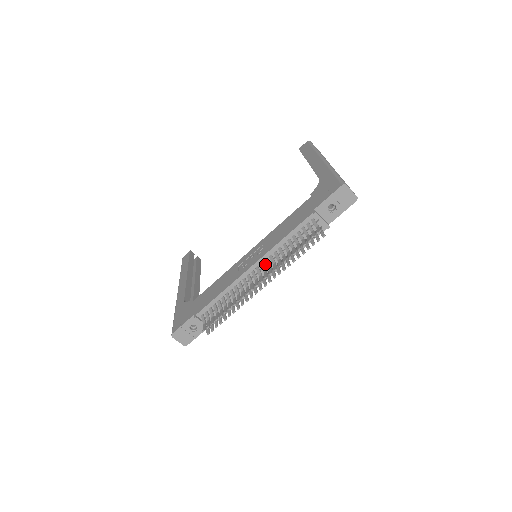
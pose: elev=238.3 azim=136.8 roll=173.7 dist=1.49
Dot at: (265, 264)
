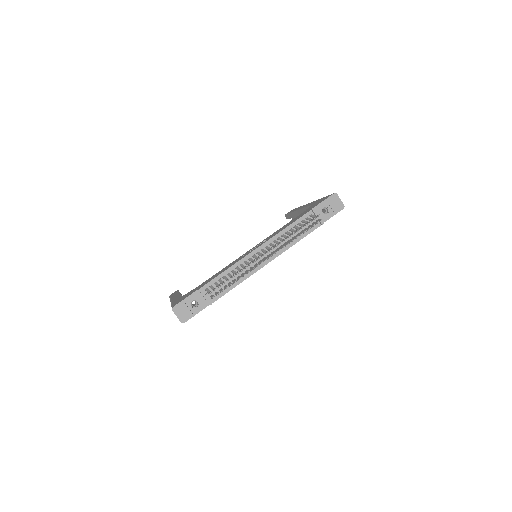
Dot at: occluded
